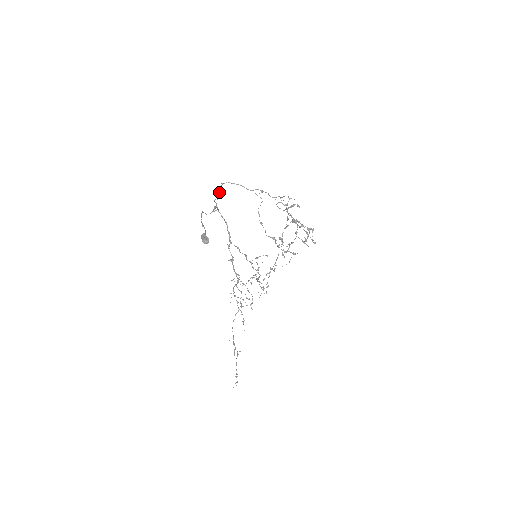
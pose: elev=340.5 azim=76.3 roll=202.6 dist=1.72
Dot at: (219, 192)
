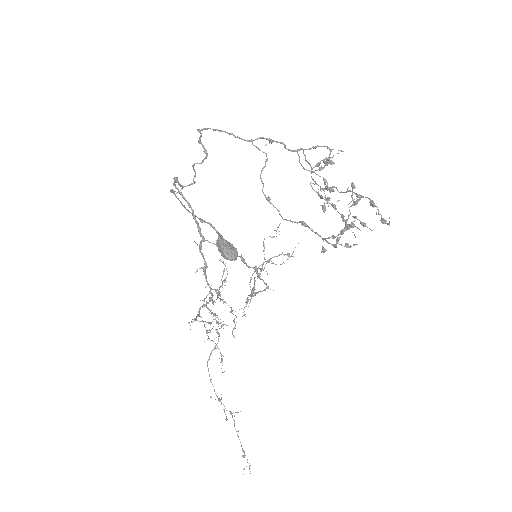
Dot at: (204, 147)
